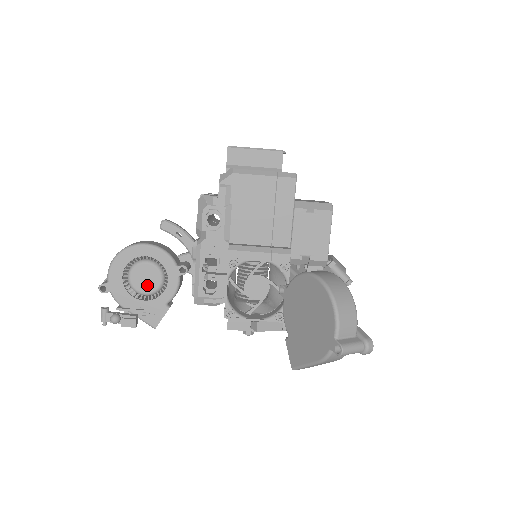
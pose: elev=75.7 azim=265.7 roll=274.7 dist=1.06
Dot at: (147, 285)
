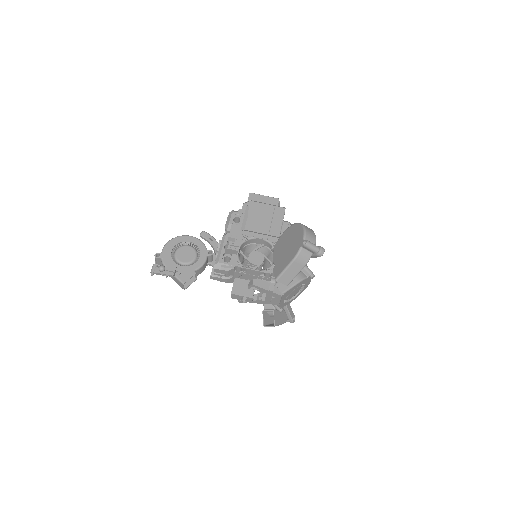
Dot at: (186, 258)
